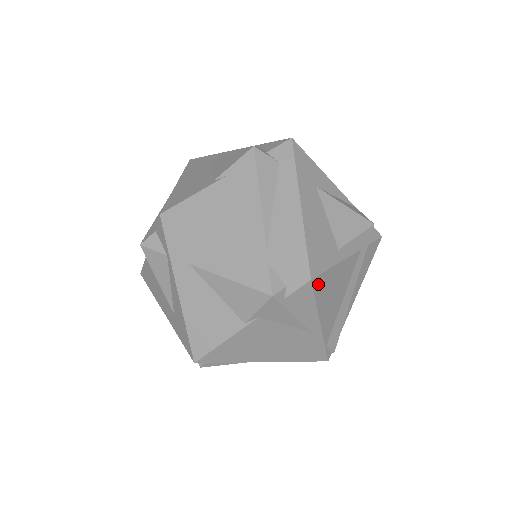
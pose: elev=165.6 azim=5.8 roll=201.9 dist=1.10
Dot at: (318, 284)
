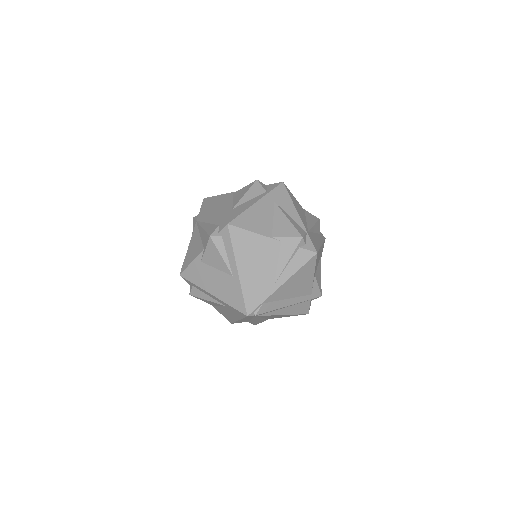
Dot at: (311, 262)
